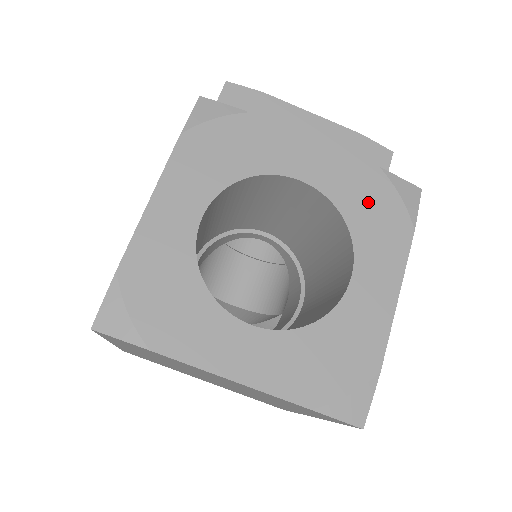
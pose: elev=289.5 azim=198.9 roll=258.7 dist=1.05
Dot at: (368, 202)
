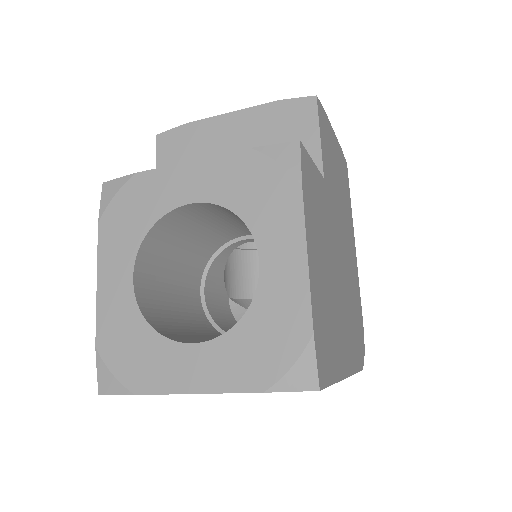
Dot at: (251, 187)
